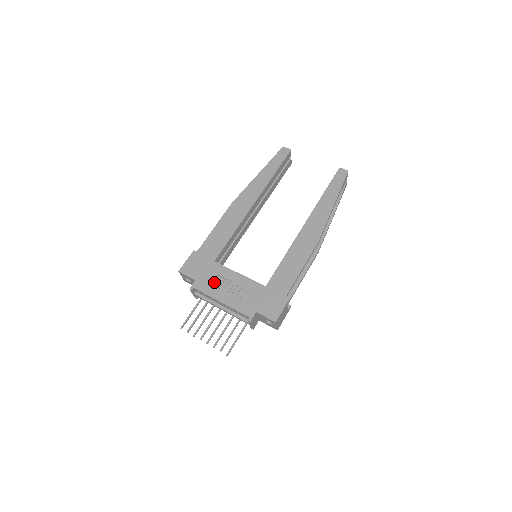
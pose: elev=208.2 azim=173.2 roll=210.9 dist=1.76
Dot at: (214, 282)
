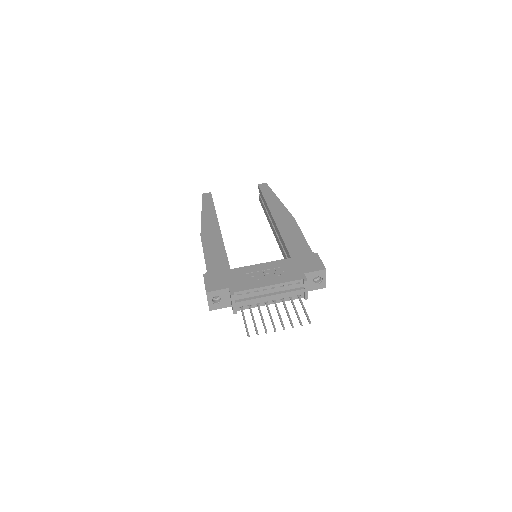
Dot at: (247, 280)
